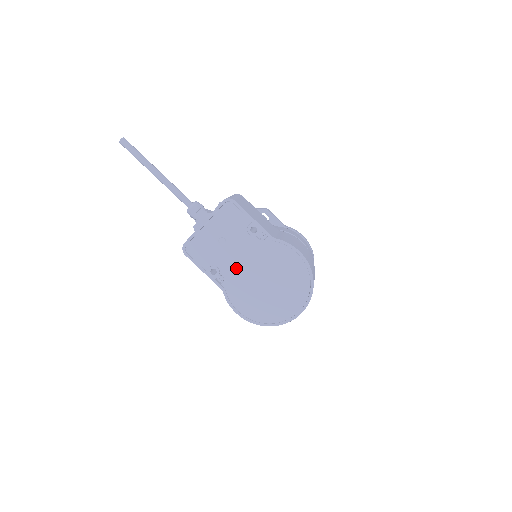
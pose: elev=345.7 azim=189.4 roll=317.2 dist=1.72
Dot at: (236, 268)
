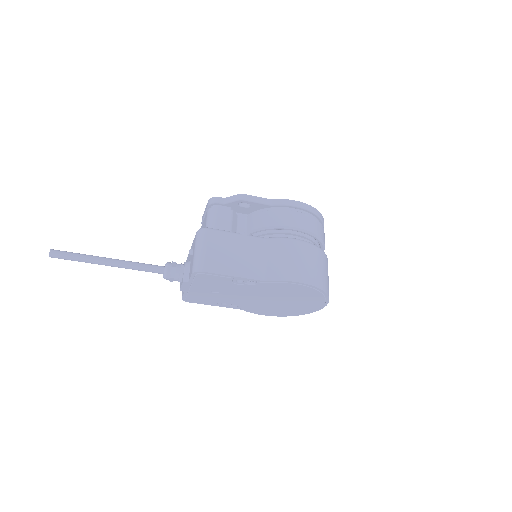
Dot at: (243, 300)
